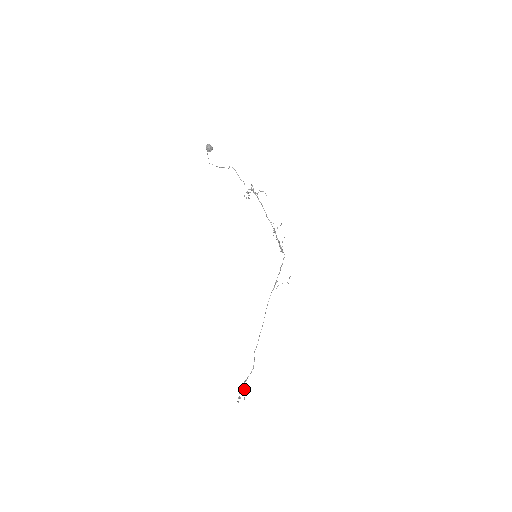
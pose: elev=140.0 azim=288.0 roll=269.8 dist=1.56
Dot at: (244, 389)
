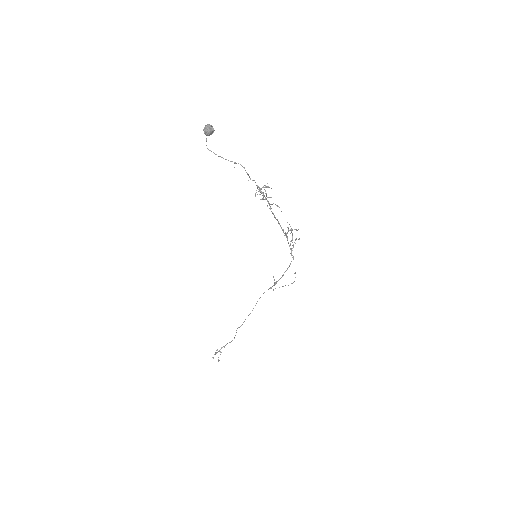
Dot at: (221, 352)
